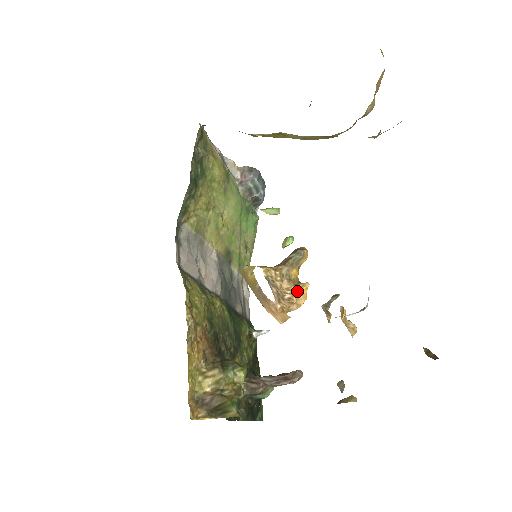
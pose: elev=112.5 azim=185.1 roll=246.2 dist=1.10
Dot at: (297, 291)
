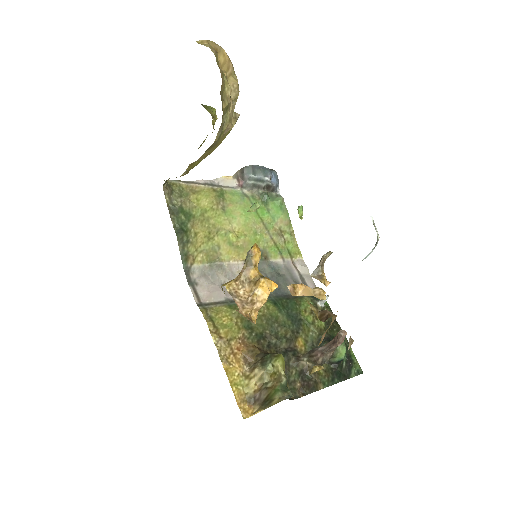
Dot at: (256, 290)
